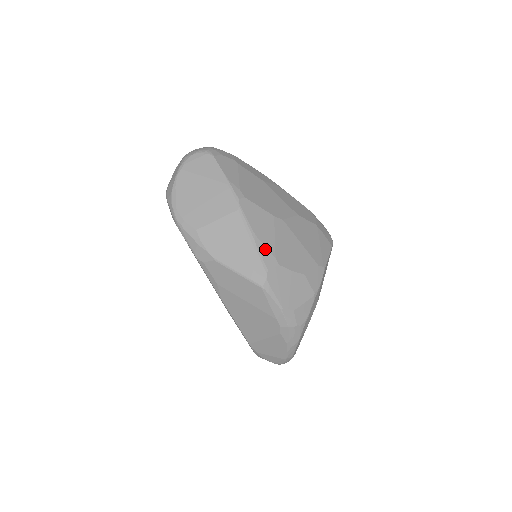
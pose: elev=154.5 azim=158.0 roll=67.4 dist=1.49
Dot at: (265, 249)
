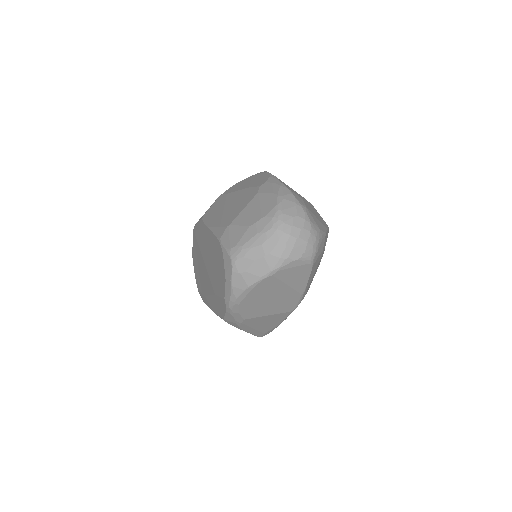
Dot at: occluded
